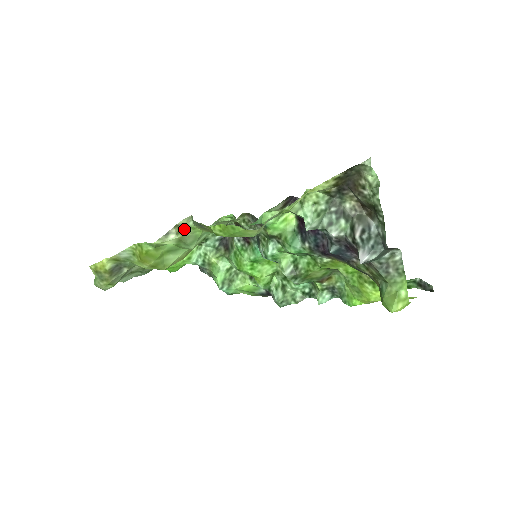
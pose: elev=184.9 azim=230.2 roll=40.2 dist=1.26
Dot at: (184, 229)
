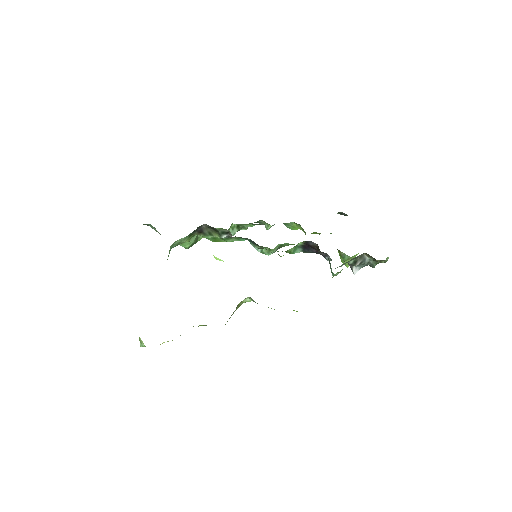
Dot at: (241, 303)
